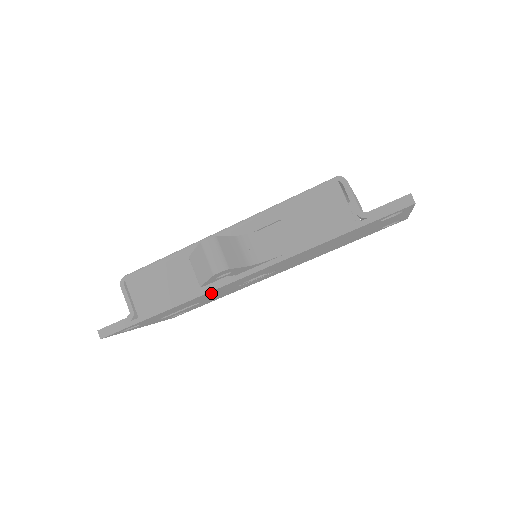
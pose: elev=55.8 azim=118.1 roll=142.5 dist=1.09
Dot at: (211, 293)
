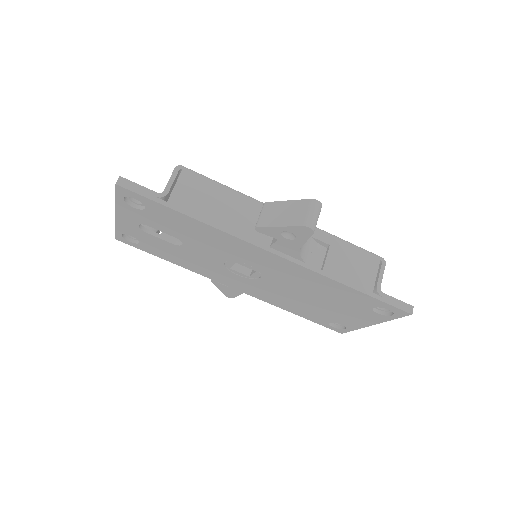
Dot at: (228, 243)
